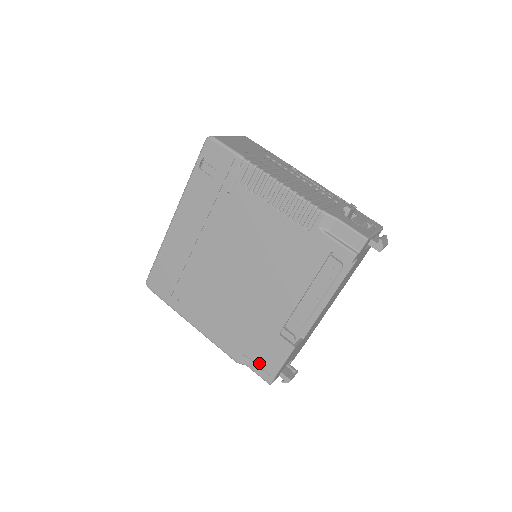
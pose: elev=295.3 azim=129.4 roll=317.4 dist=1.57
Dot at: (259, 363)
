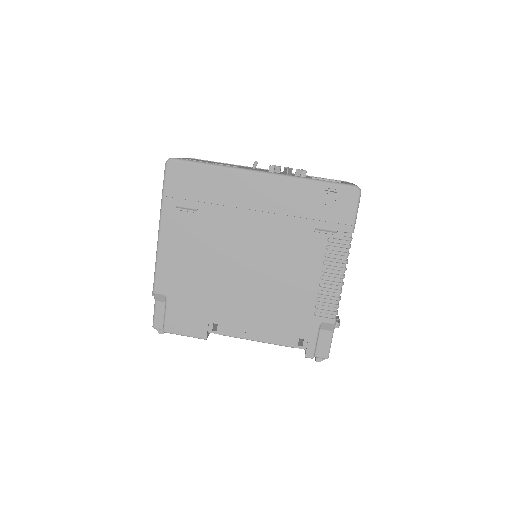
Dot at: (169, 314)
